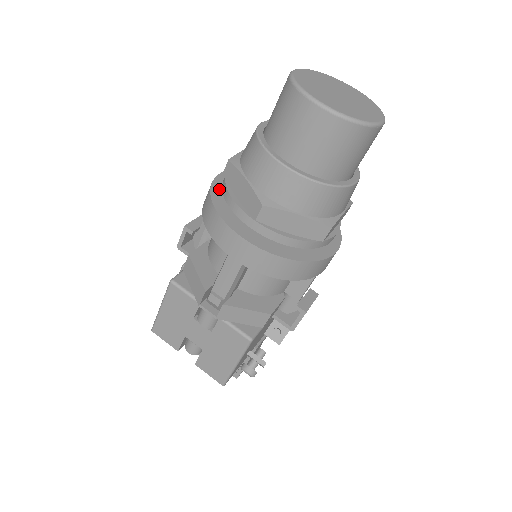
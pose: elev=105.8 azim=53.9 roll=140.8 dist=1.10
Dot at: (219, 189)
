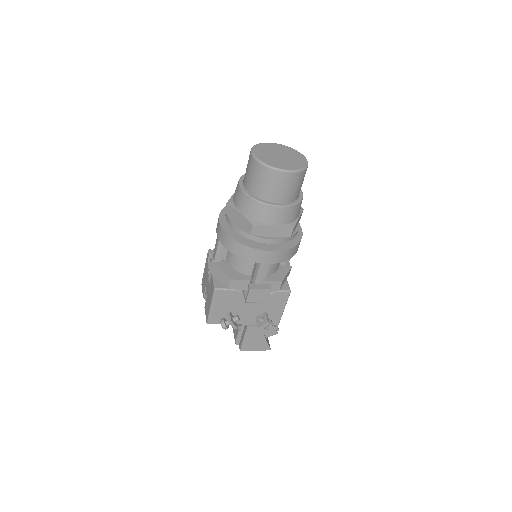
Dot at: occluded
